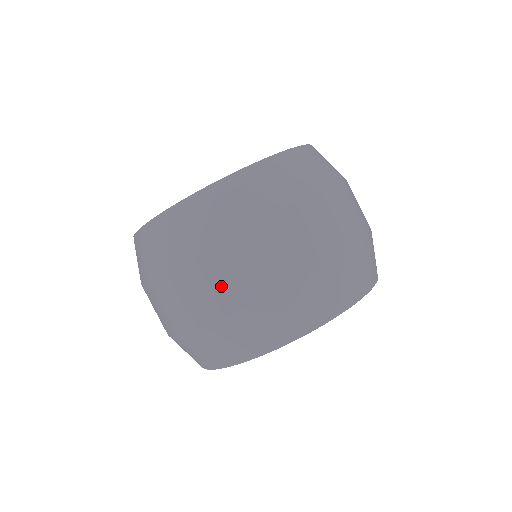
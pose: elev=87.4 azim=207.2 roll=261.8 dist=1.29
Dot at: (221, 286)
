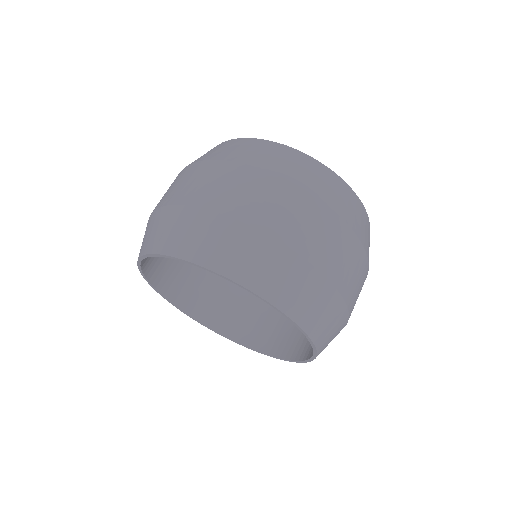
Dot at: occluded
